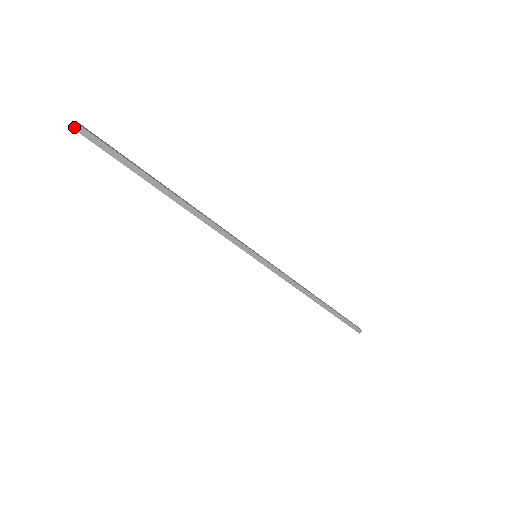
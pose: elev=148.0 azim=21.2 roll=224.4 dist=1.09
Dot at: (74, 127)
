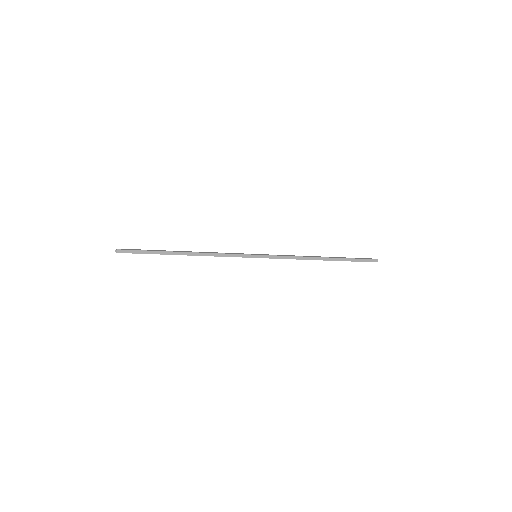
Dot at: (116, 252)
